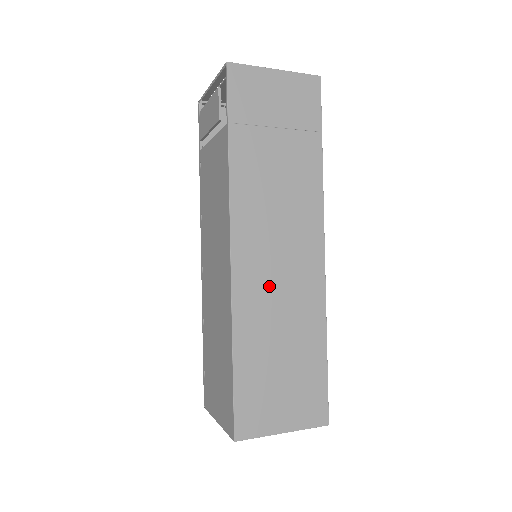
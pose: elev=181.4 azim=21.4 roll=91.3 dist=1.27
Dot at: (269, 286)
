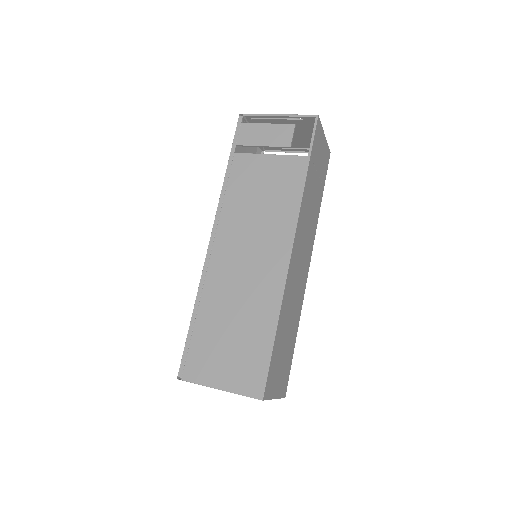
Dot at: (294, 283)
